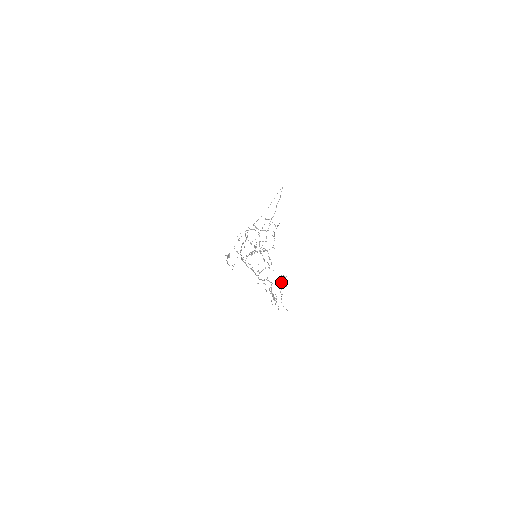
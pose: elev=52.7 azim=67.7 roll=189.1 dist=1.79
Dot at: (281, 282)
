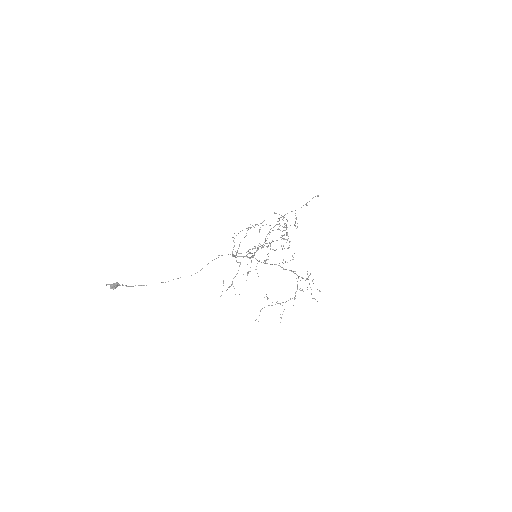
Dot at: occluded
